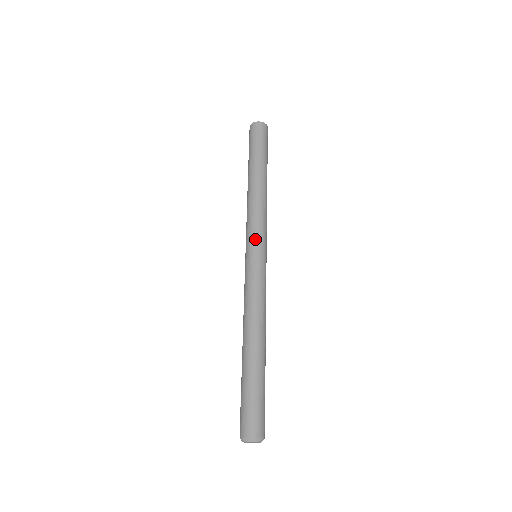
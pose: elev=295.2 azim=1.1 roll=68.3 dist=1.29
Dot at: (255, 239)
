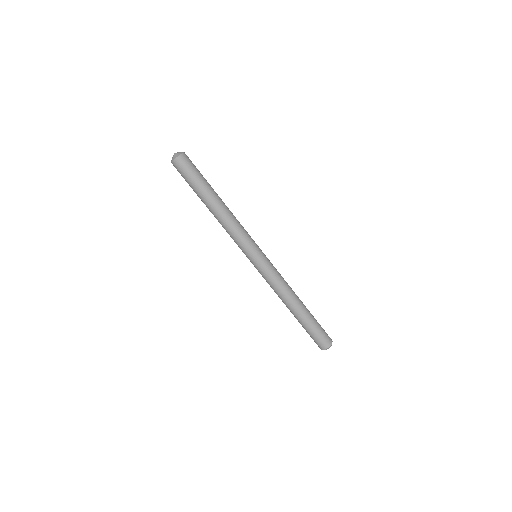
Dot at: (245, 254)
